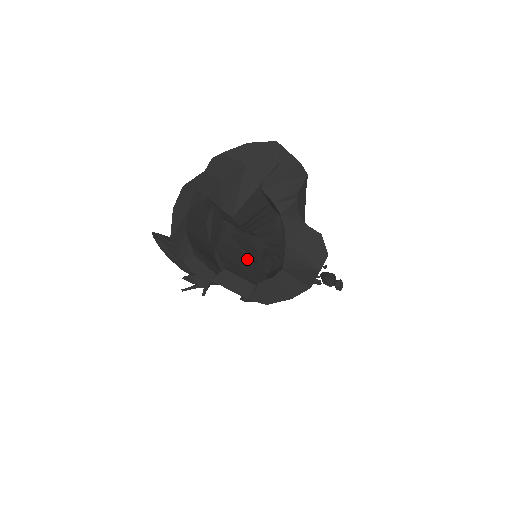
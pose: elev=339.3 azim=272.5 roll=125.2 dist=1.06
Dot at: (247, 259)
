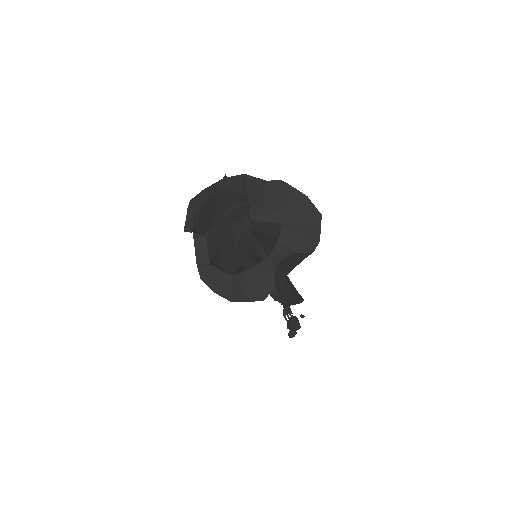
Dot at: (231, 248)
